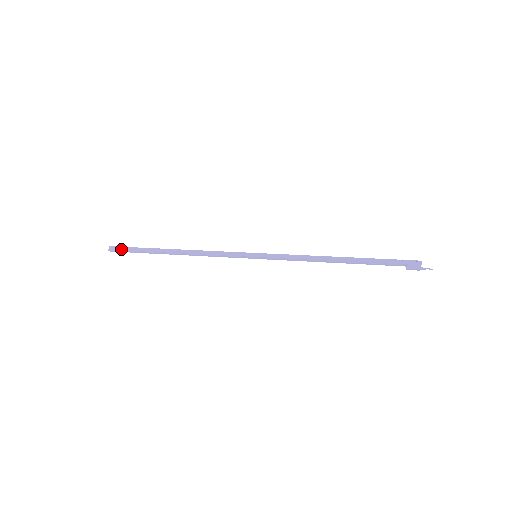
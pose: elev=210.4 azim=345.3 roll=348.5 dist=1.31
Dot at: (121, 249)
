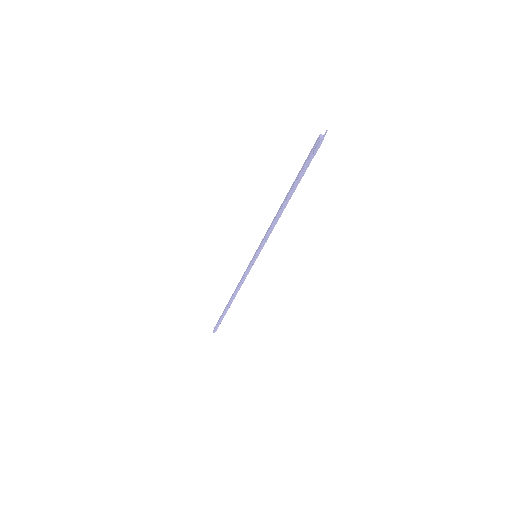
Dot at: (216, 325)
